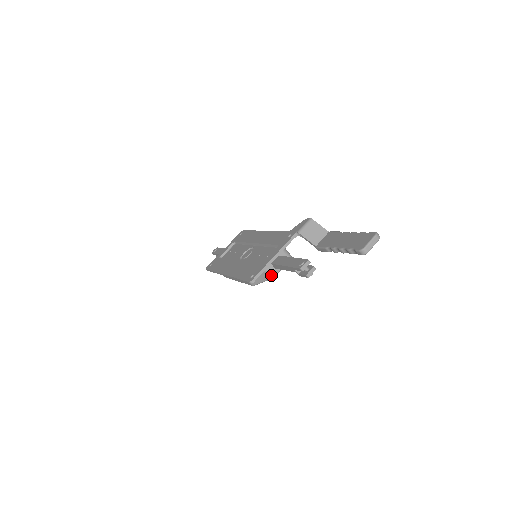
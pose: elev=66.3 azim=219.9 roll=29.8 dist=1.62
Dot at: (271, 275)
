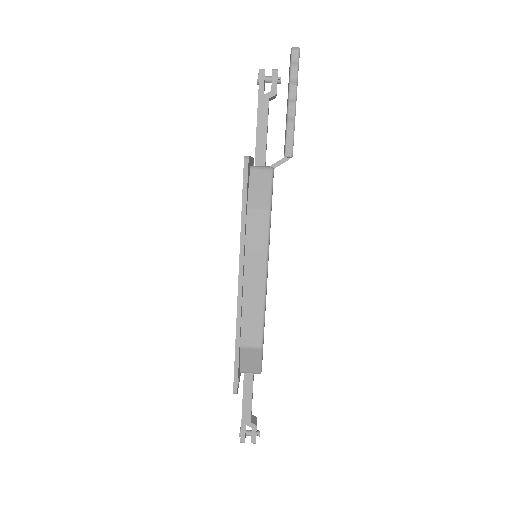
Dot at: (267, 168)
